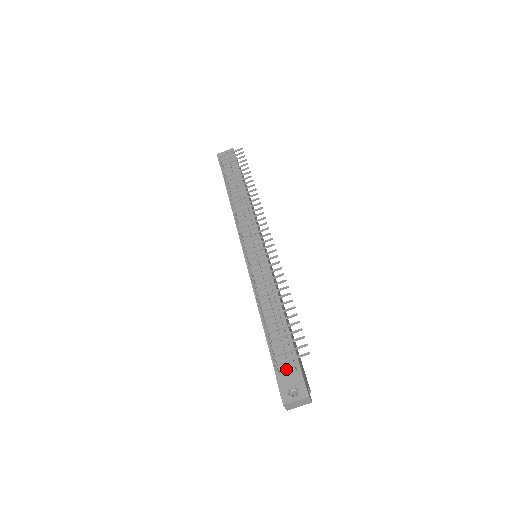
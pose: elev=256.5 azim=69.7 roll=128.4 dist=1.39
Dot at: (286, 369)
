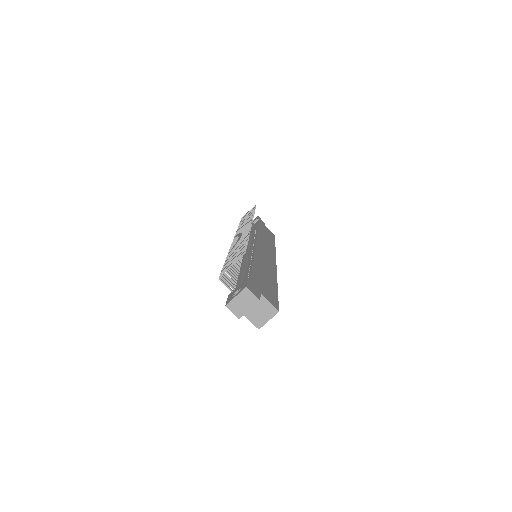
Dot at: (237, 285)
